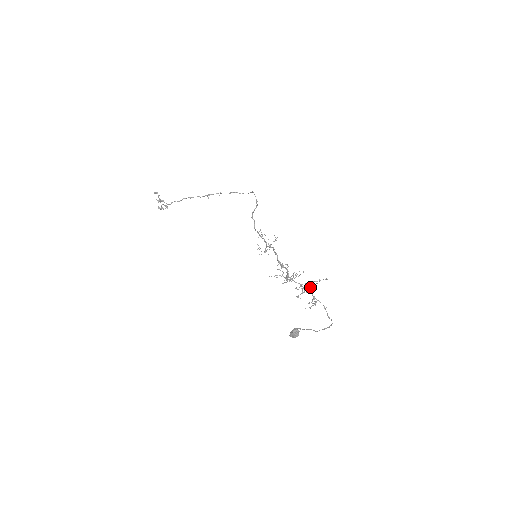
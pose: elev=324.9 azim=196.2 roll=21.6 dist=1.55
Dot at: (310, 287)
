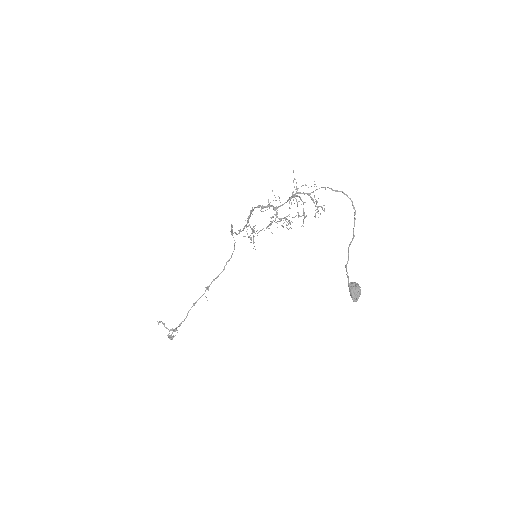
Dot at: occluded
